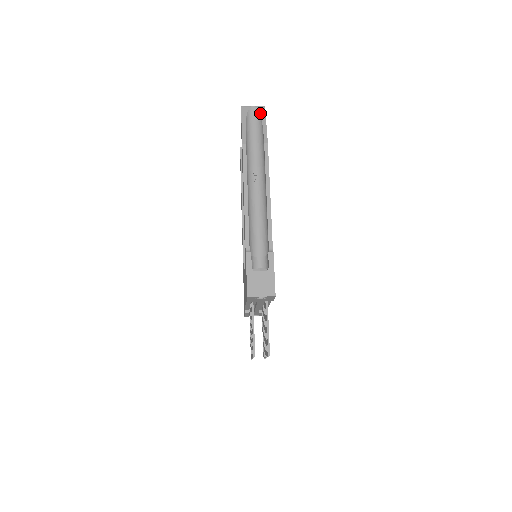
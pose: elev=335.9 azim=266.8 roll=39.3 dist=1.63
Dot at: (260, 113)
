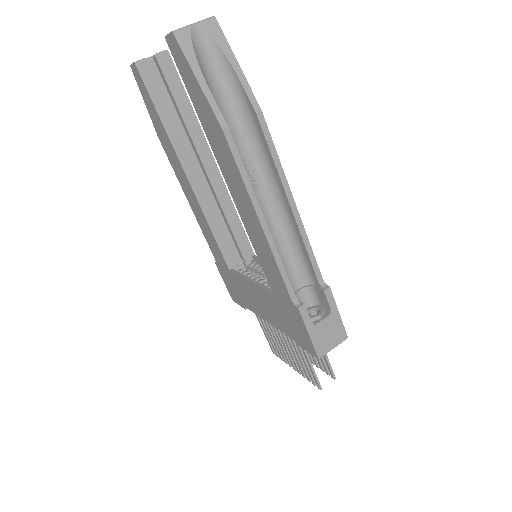
Dot at: (216, 39)
